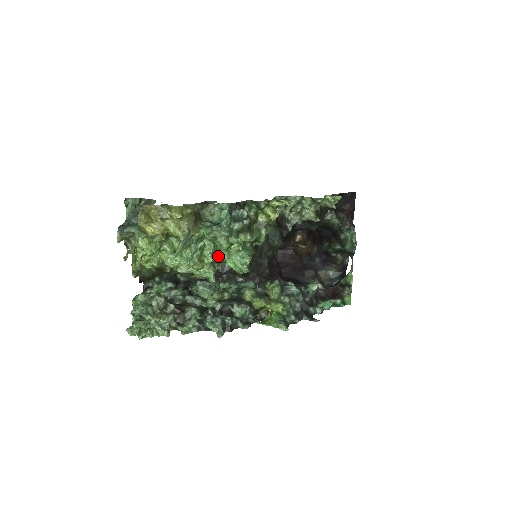
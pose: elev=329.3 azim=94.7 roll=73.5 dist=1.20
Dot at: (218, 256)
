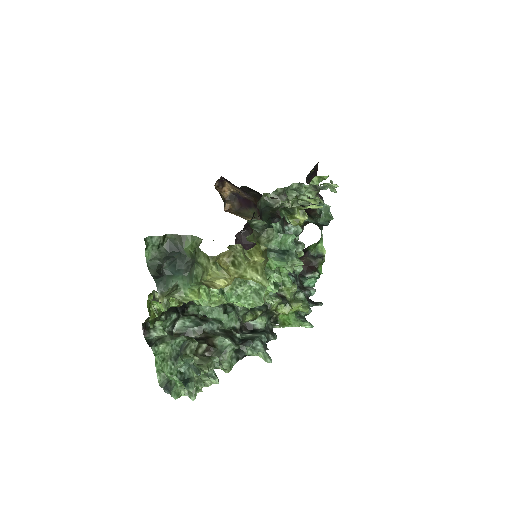
Dot at: (278, 284)
